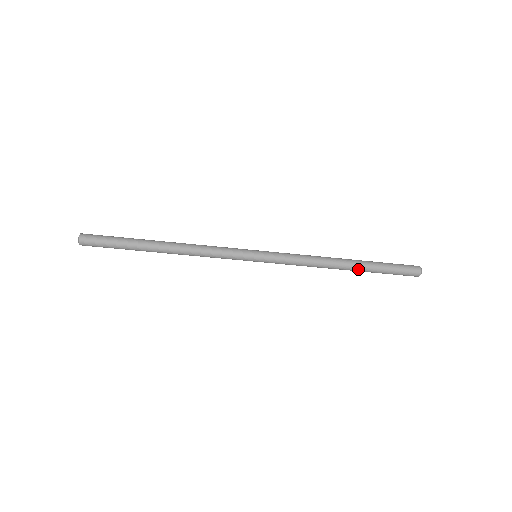
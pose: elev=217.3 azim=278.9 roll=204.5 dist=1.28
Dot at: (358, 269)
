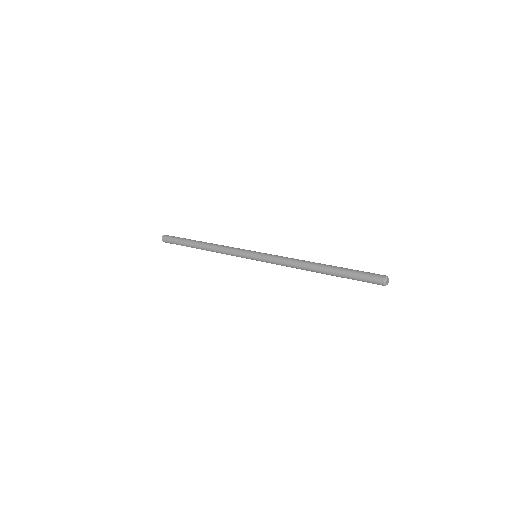
Dot at: occluded
